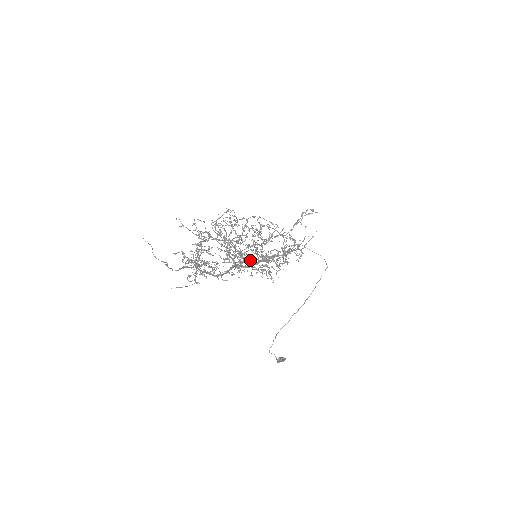
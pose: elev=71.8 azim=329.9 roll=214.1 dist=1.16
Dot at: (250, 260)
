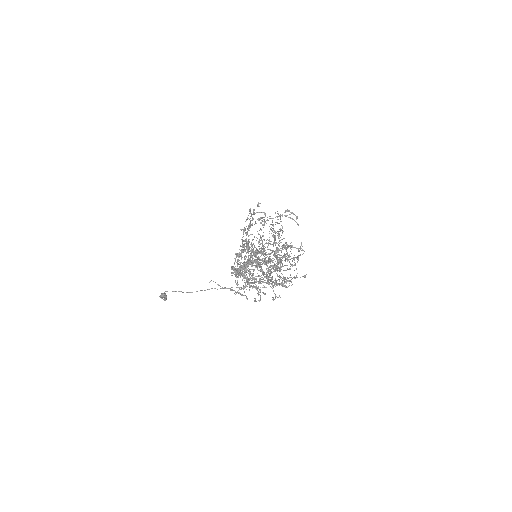
Dot at: occluded
